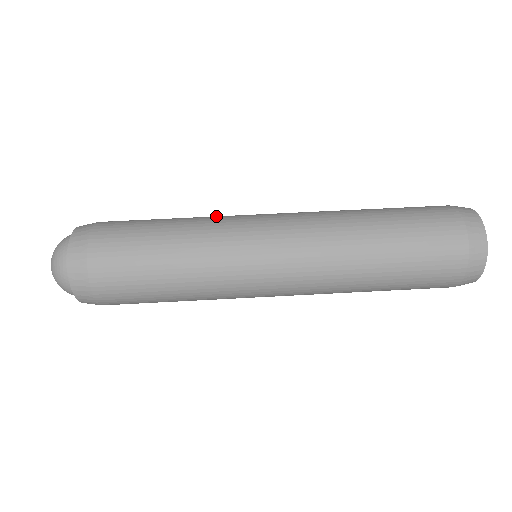
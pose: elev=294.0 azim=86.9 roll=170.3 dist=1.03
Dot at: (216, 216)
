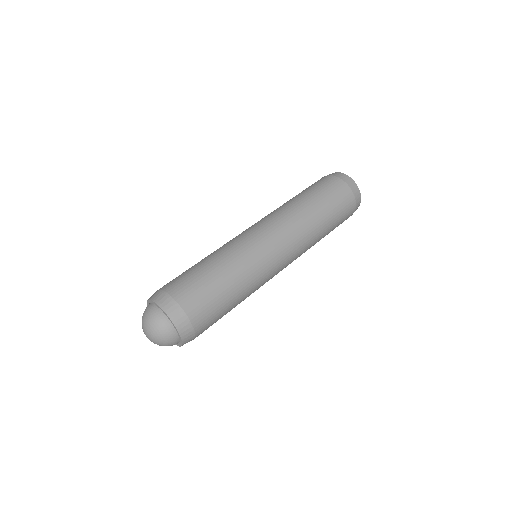
Dot at: occluded
